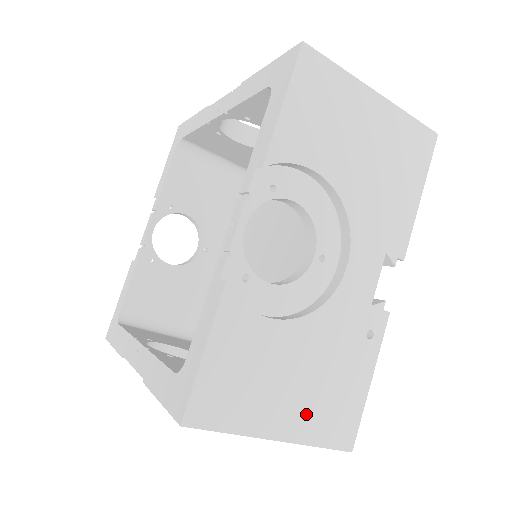
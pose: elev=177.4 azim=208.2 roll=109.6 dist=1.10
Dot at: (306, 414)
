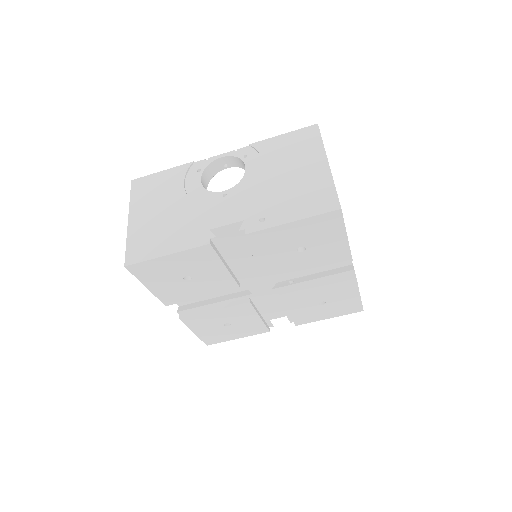
Dot at: occluded
